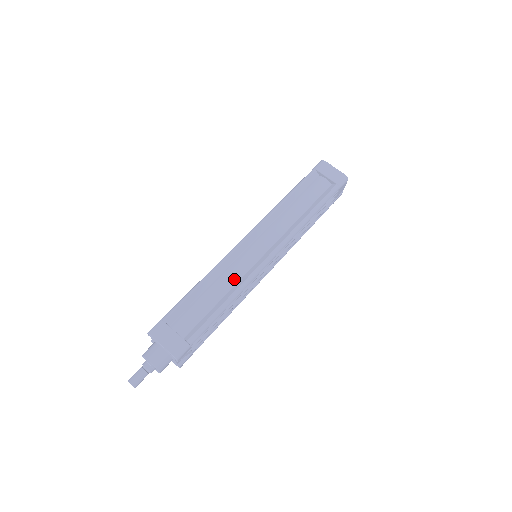
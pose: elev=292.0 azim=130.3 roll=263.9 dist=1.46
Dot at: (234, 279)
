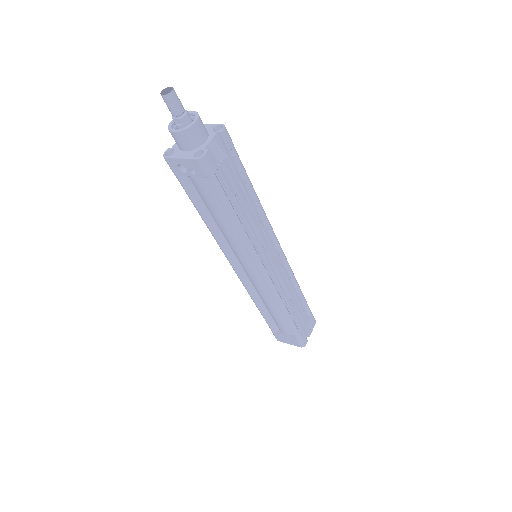
Dot at: occluded
